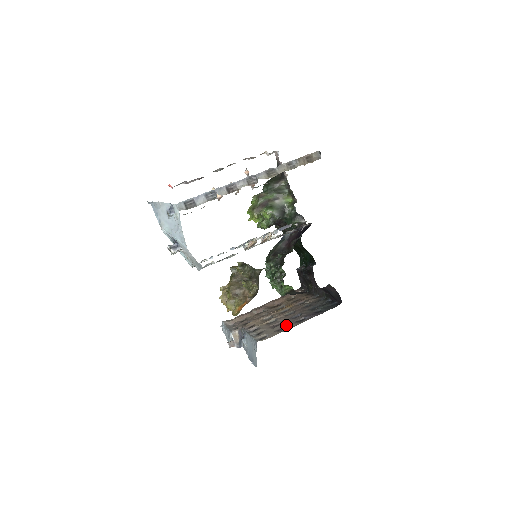
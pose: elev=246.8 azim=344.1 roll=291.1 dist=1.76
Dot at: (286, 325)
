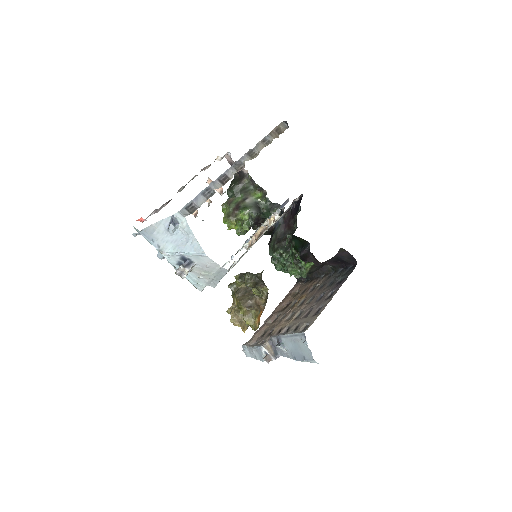
Dot at: (319, 307)
